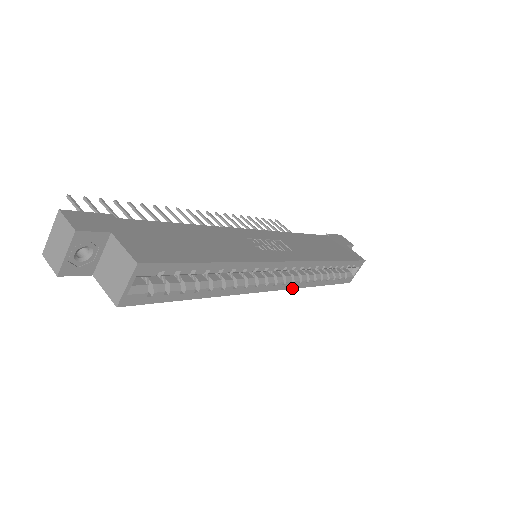
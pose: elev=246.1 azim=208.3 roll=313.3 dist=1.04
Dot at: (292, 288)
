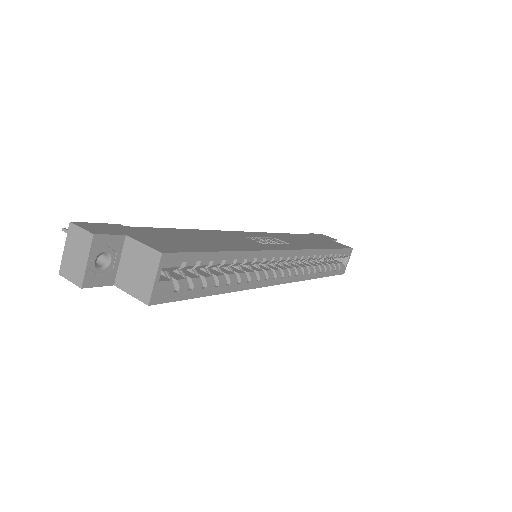
Dot at: (297, 281)
